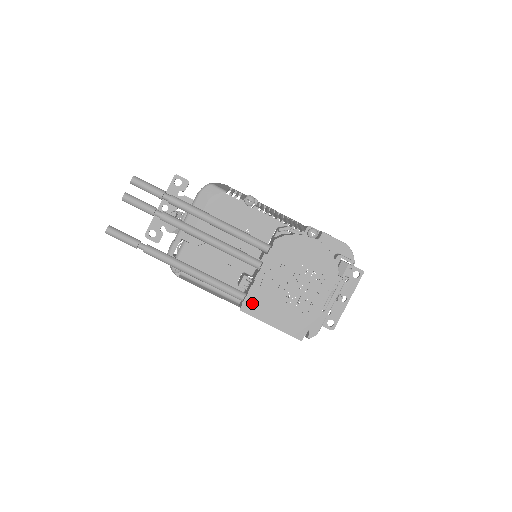
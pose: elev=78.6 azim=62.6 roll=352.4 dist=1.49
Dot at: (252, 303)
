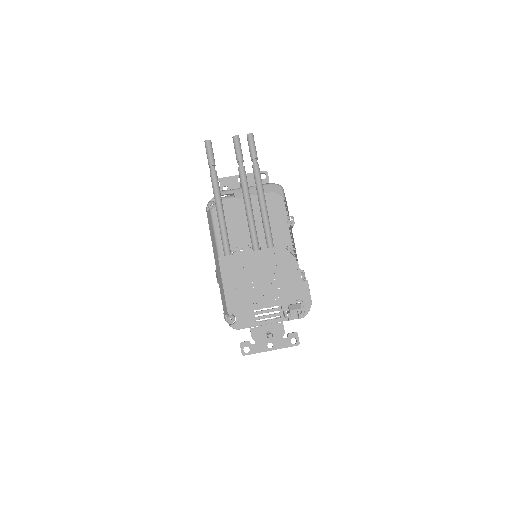
Dot at: (229, 262)
